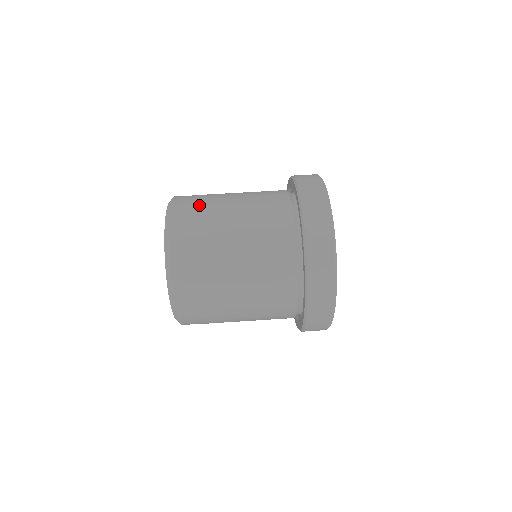
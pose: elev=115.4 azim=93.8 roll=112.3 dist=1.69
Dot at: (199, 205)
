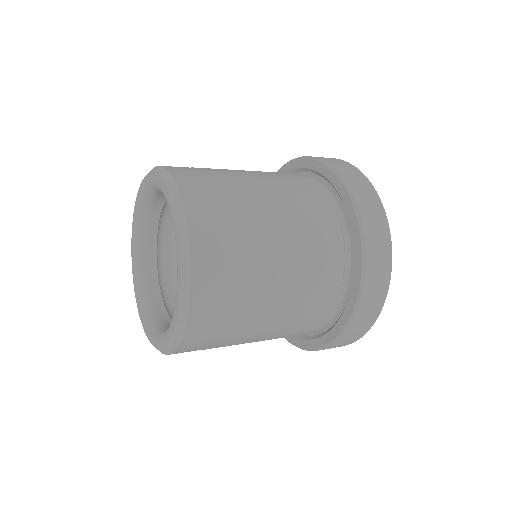
Dot at: (200, 168)
